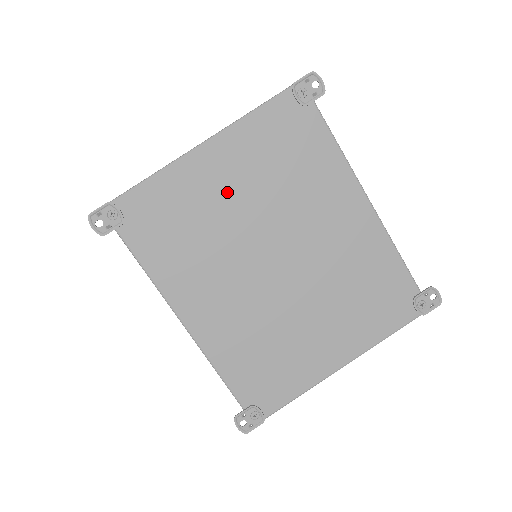
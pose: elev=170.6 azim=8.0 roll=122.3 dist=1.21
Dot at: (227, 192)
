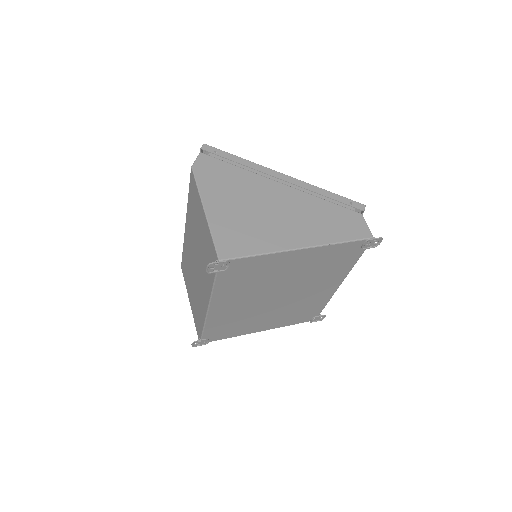
Dot at: (289, 269)
